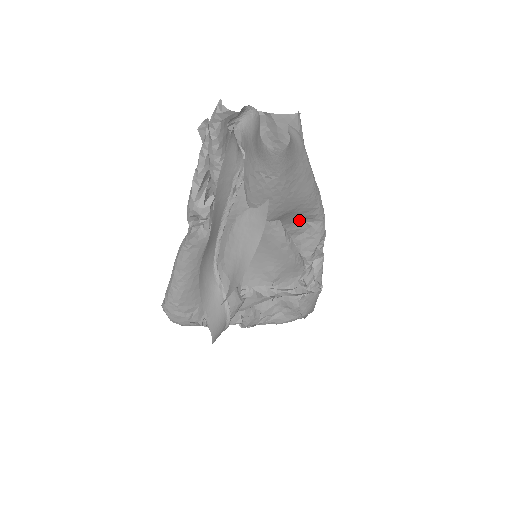
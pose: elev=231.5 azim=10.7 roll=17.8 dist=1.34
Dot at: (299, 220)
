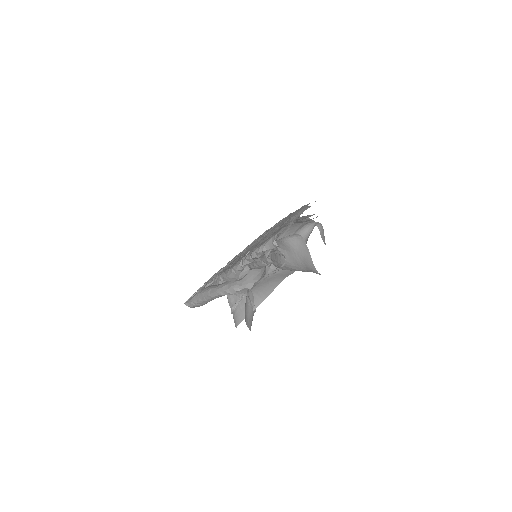
Dot at: occluded
